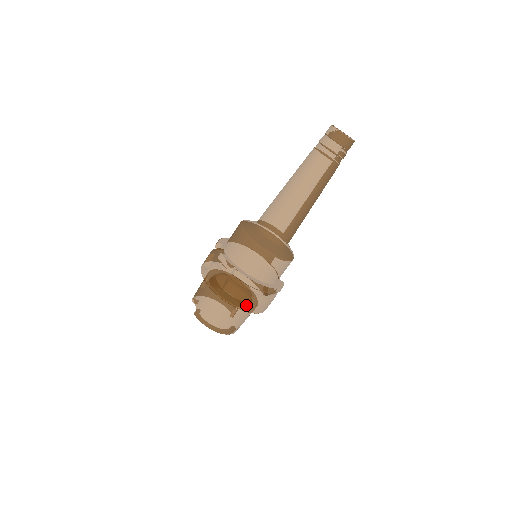
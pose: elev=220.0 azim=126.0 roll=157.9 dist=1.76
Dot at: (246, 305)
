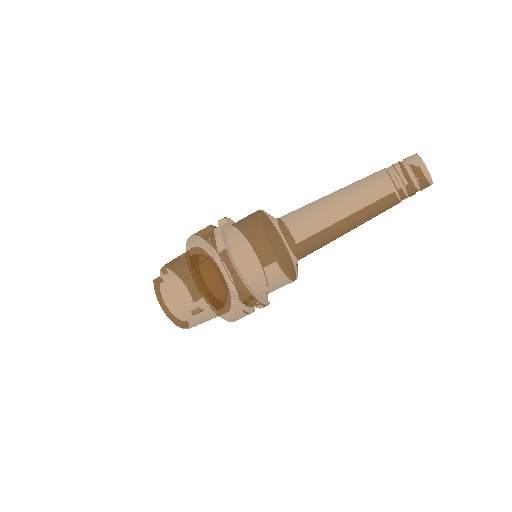
Dot at: (214, 297)
